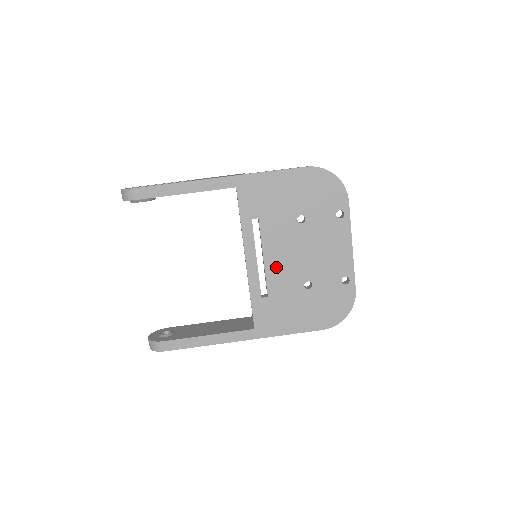
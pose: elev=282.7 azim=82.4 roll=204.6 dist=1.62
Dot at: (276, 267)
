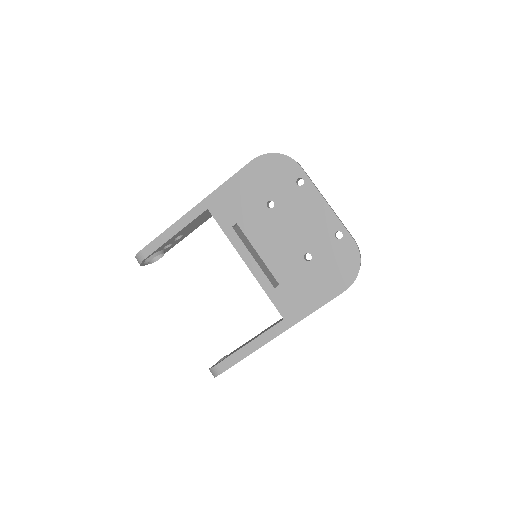
Dot at: (272, 256)
